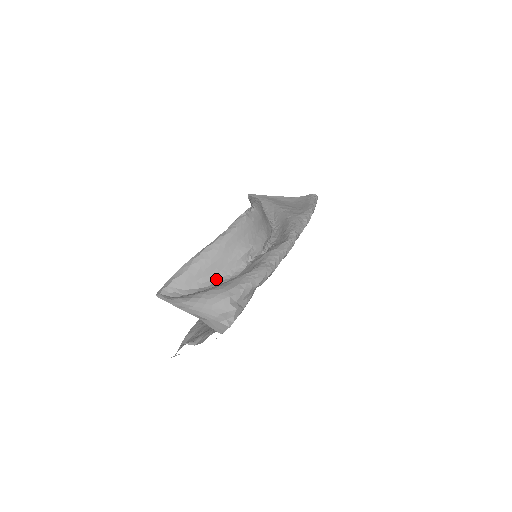
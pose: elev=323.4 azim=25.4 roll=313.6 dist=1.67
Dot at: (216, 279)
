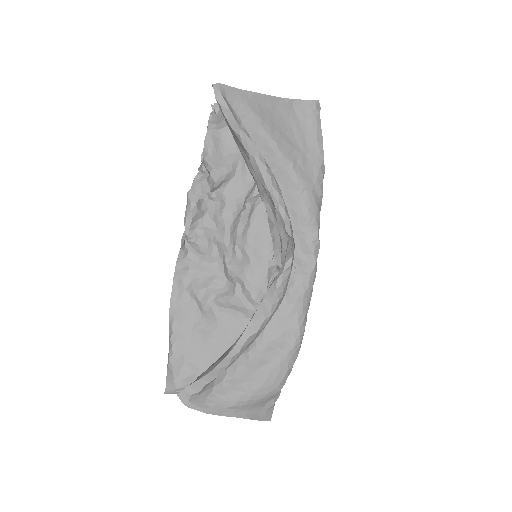
Dot at: occluded
